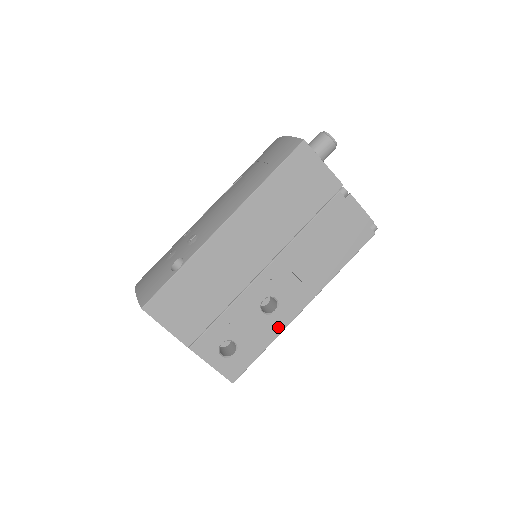
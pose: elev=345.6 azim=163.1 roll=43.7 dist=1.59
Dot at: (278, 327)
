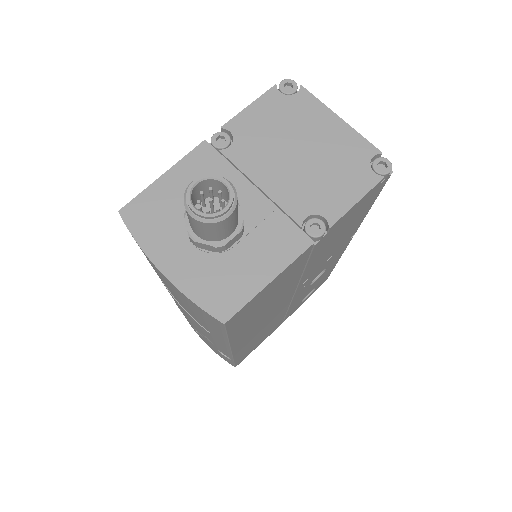
Dot at: (336, 261)
